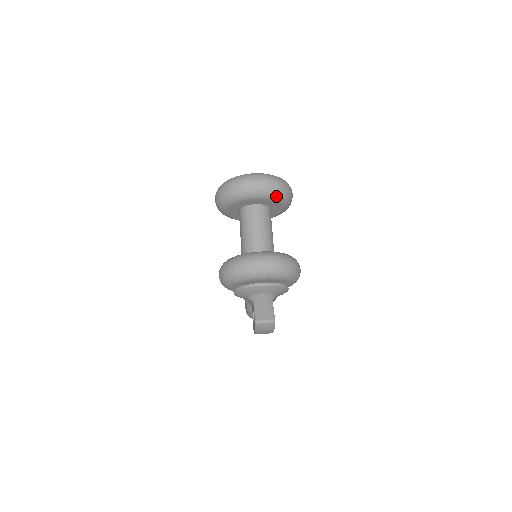
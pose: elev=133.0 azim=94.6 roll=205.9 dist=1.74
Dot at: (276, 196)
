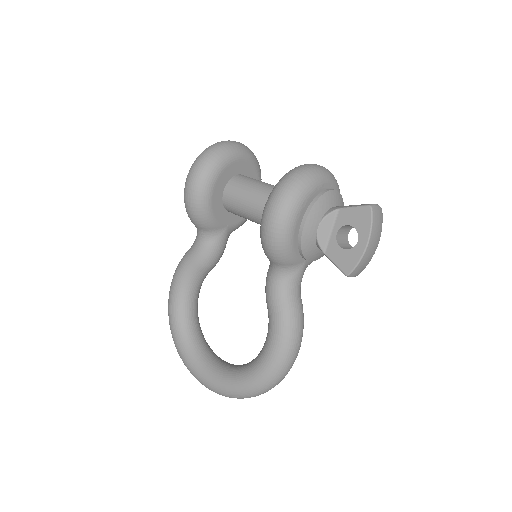
Dot at: (257, 164)
